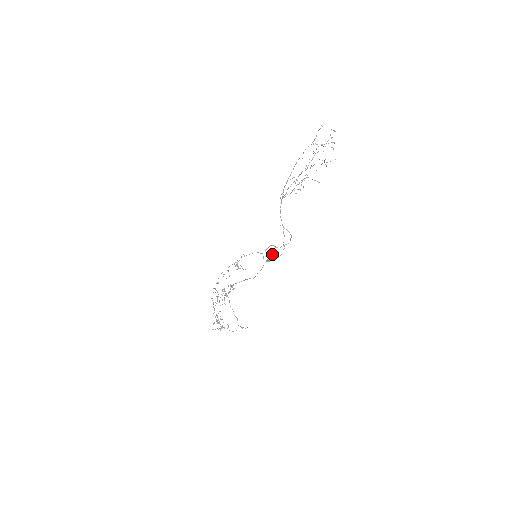
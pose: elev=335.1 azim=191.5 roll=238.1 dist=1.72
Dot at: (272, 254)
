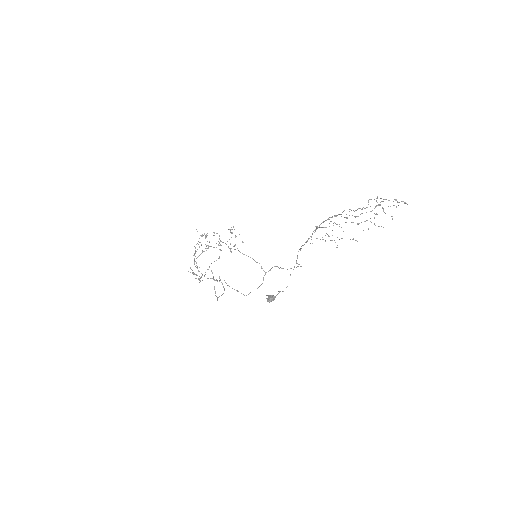
Dot at: (274, 298)
